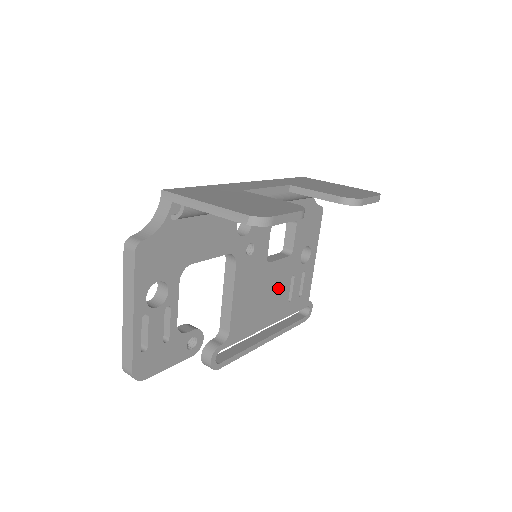
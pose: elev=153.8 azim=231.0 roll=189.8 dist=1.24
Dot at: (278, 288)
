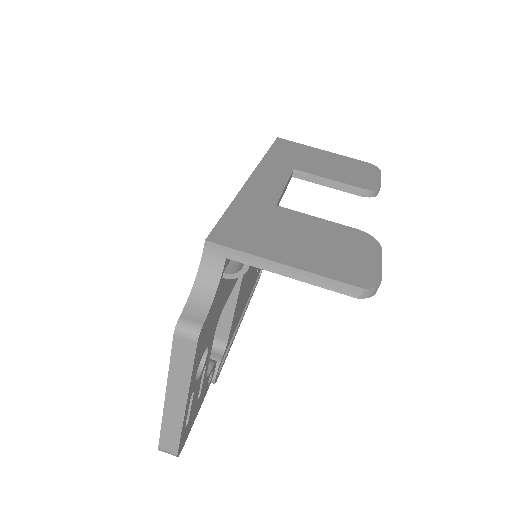
Dot at: (255, 269)
